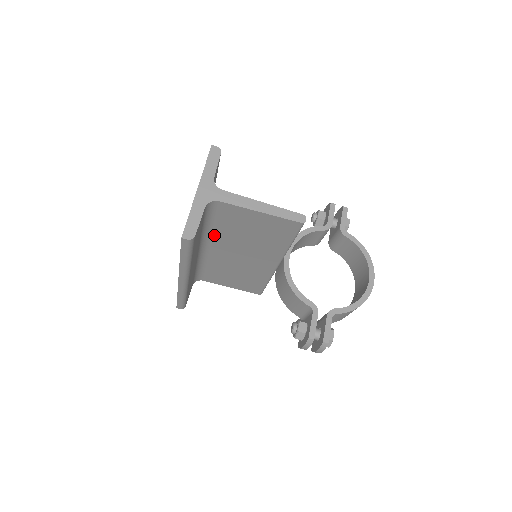
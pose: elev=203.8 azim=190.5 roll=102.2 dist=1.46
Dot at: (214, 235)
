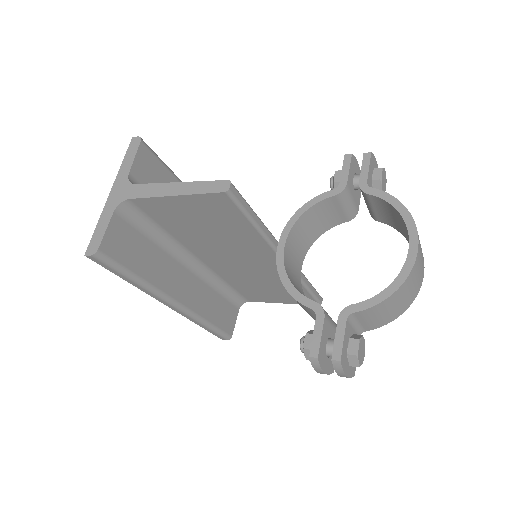
Dot at: (184, 243)
